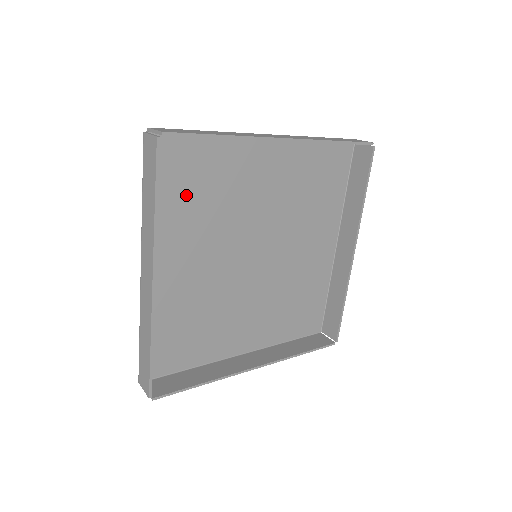
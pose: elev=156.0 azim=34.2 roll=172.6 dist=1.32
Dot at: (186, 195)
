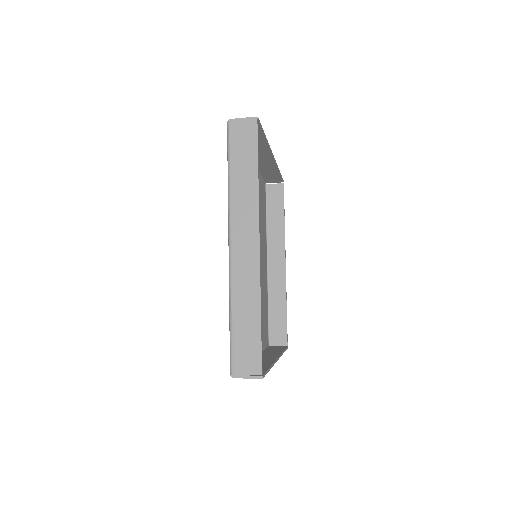
Dot at: occluded
